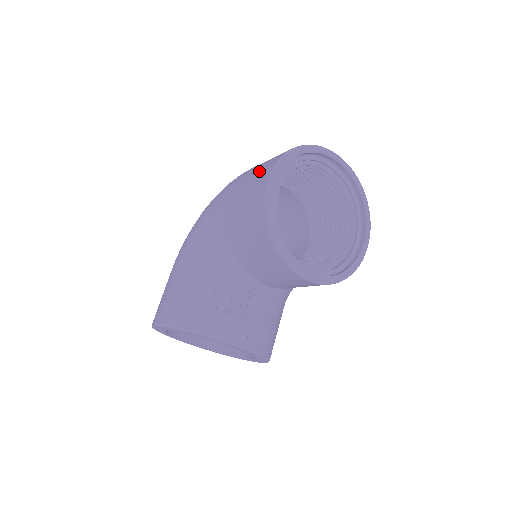
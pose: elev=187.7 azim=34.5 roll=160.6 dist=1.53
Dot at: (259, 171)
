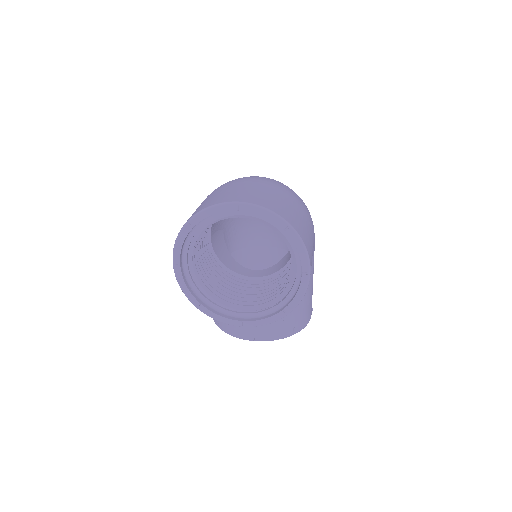
Dot at: occluded
